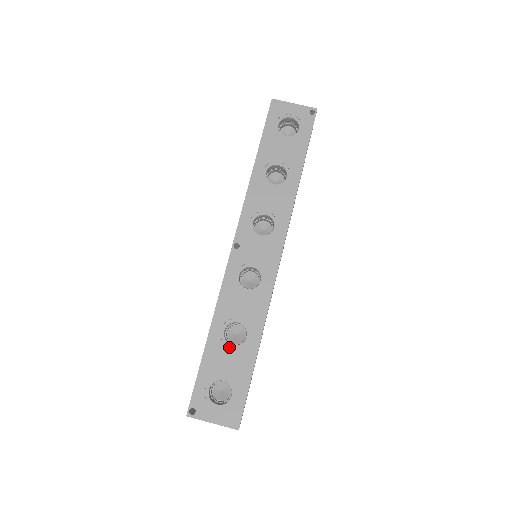
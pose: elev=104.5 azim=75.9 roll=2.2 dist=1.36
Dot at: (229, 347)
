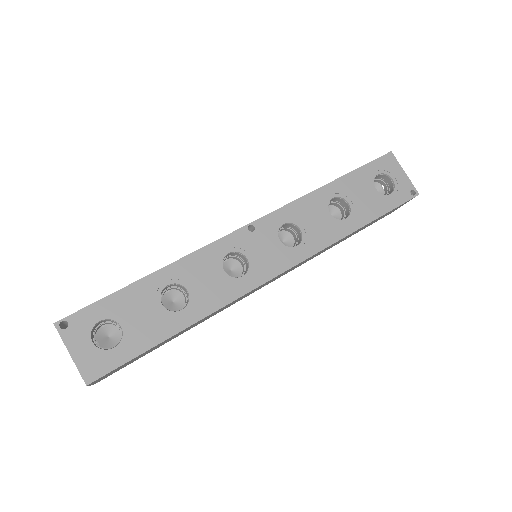
Dot at: (157, 303)
